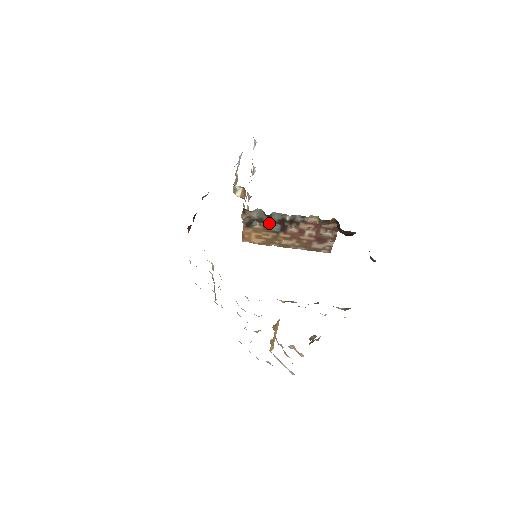
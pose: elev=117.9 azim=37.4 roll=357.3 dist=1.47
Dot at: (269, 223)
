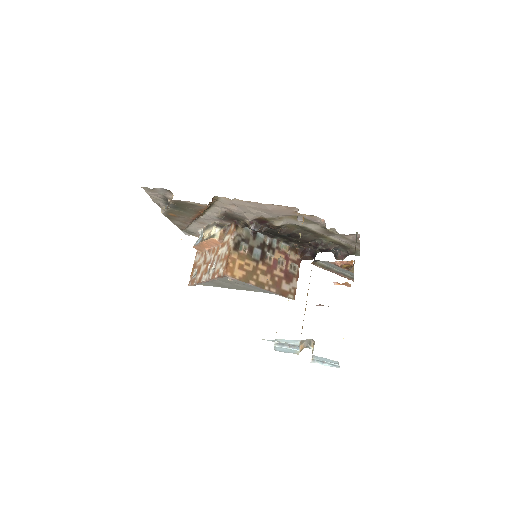
Dot at: (253, 247)
